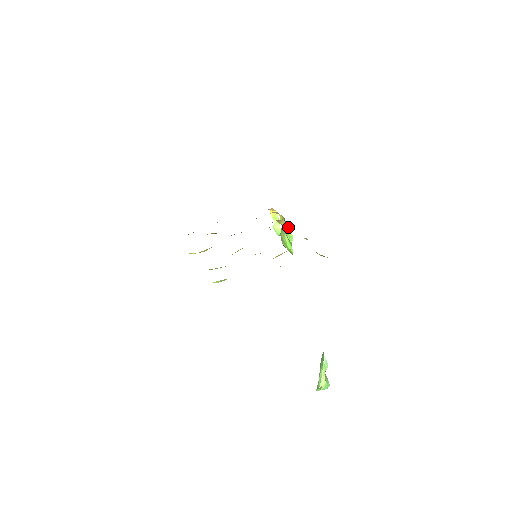
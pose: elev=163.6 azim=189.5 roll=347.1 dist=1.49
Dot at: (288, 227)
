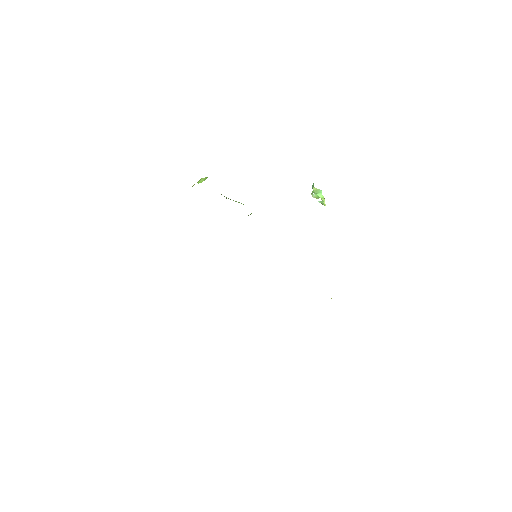
Dot at: occluded
